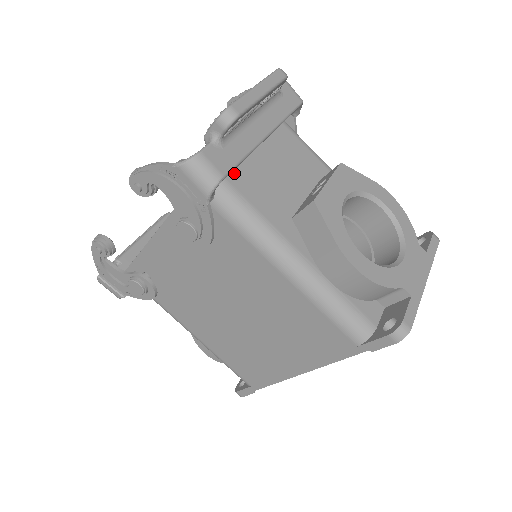
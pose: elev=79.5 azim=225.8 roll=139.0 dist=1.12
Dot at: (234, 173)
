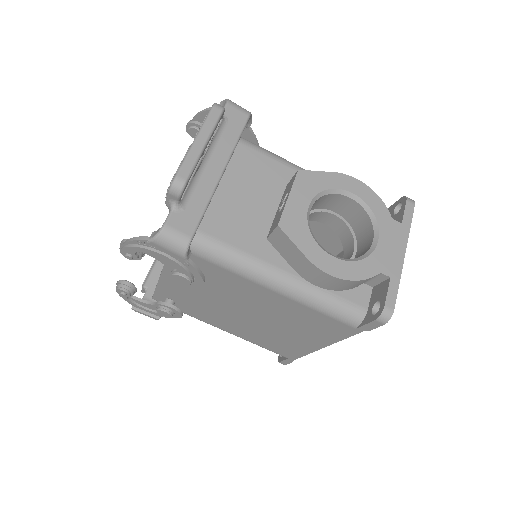
Dot at: (203, 219)
